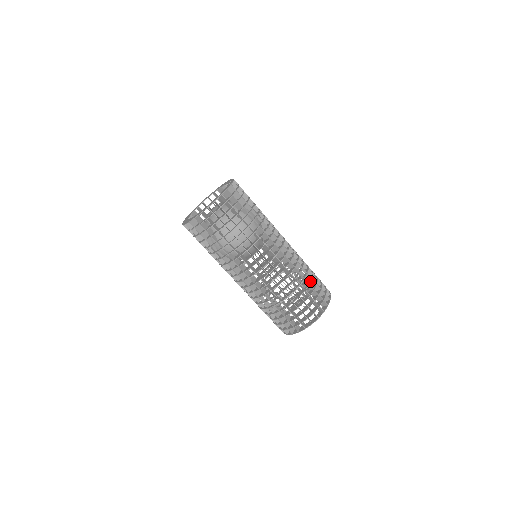
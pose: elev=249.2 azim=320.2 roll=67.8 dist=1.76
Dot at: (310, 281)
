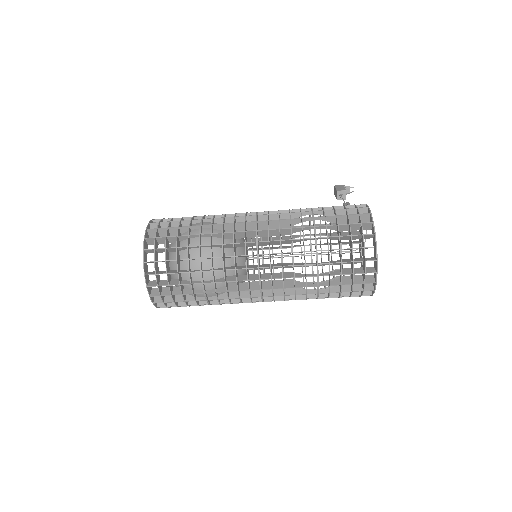
Dot at: occluded
